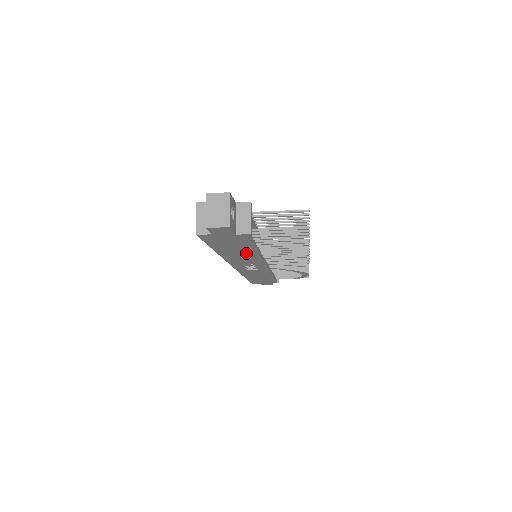
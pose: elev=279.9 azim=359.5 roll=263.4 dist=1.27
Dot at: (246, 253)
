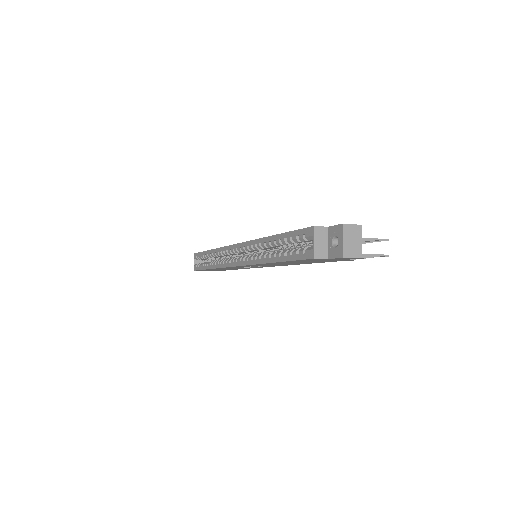
Dot at: occluded
